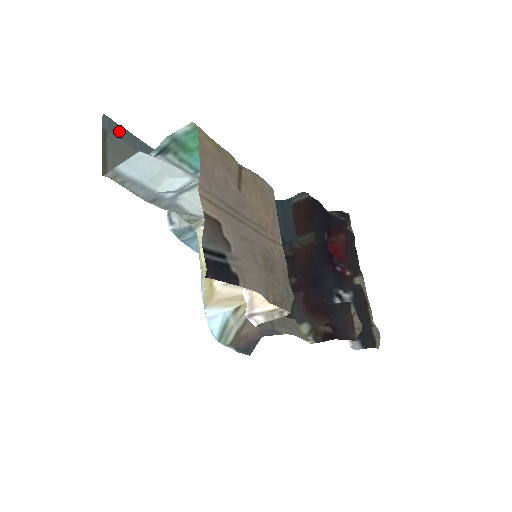
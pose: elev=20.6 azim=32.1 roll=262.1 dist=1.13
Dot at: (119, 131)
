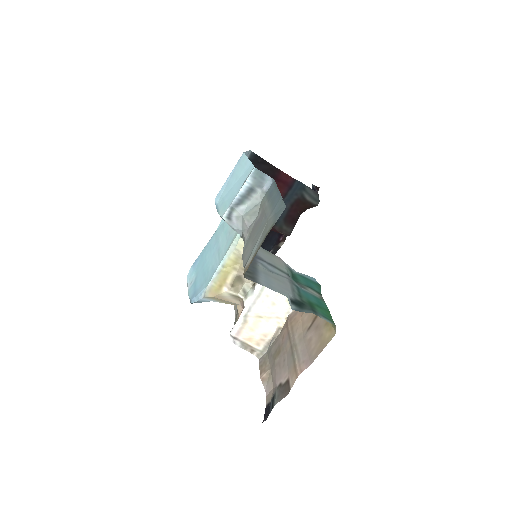
Dot at: (279, 208)
